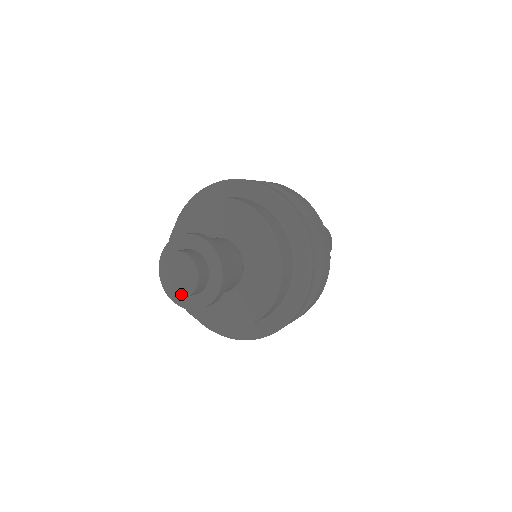
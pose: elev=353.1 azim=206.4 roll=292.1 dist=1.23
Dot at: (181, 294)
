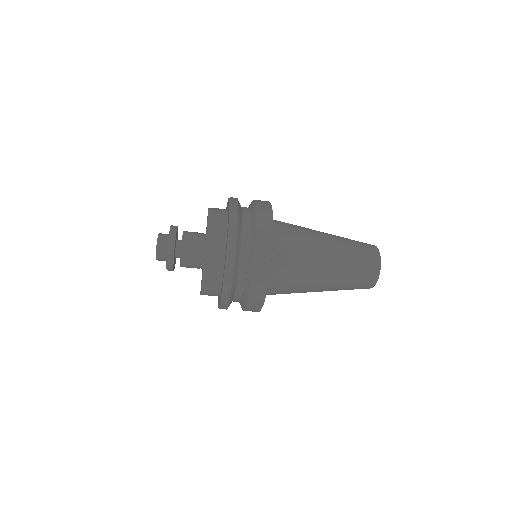
Dot at: (156, 254)
